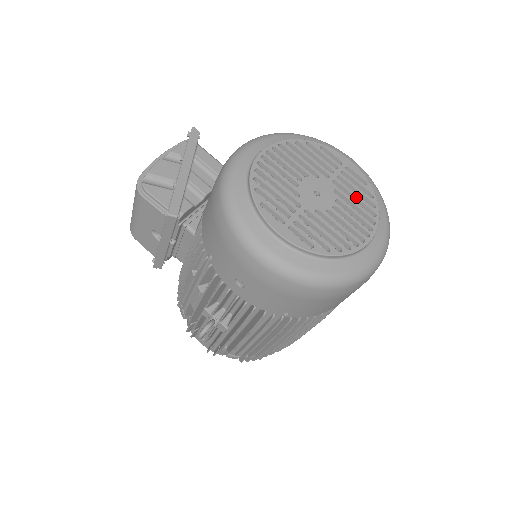
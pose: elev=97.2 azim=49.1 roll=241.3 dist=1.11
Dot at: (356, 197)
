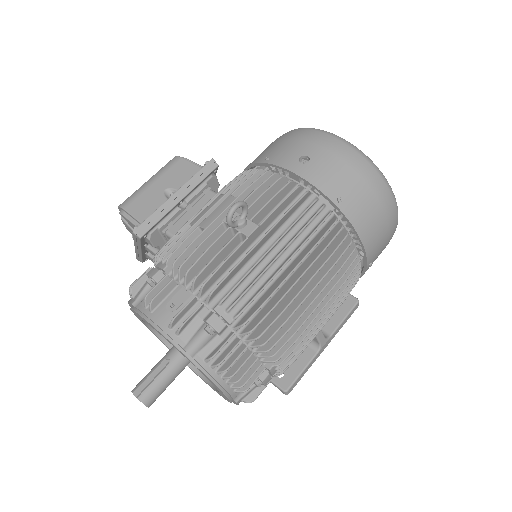
Dot at: occluded
